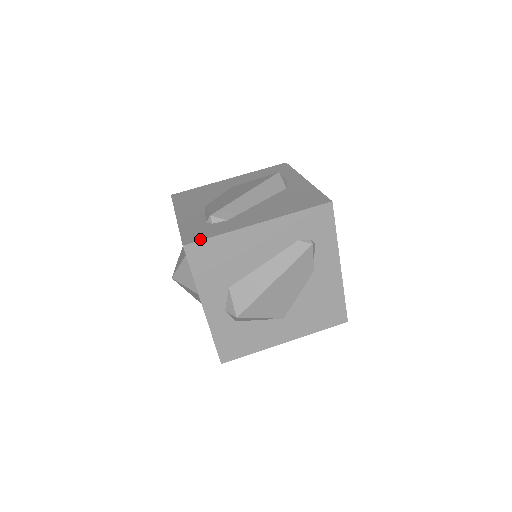
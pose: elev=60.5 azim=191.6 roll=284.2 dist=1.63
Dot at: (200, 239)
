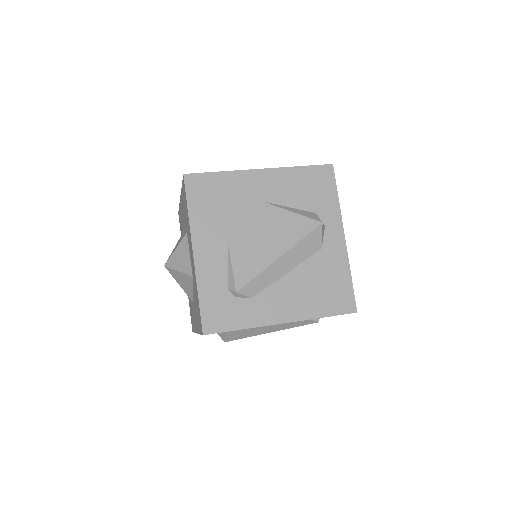
Dot at: (222, 330)
